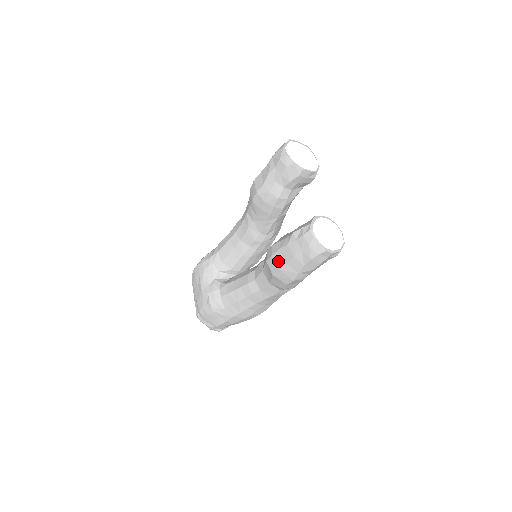
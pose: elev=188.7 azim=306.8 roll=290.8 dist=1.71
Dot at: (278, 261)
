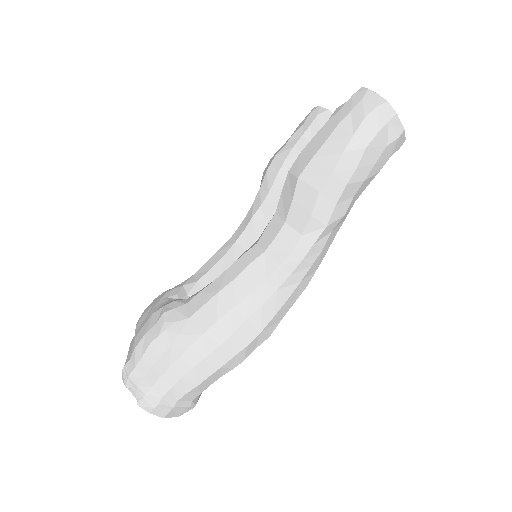
Dot at: (310, 151)
